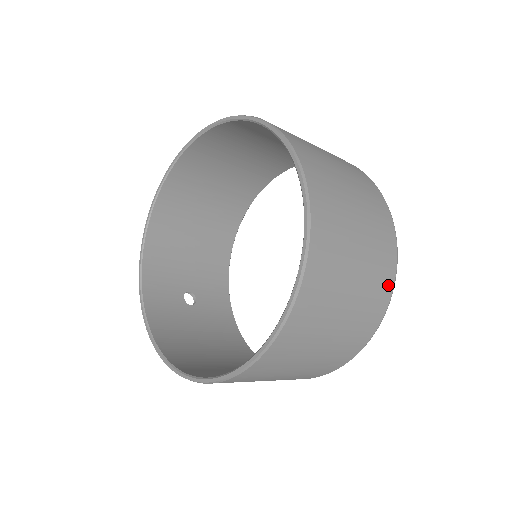
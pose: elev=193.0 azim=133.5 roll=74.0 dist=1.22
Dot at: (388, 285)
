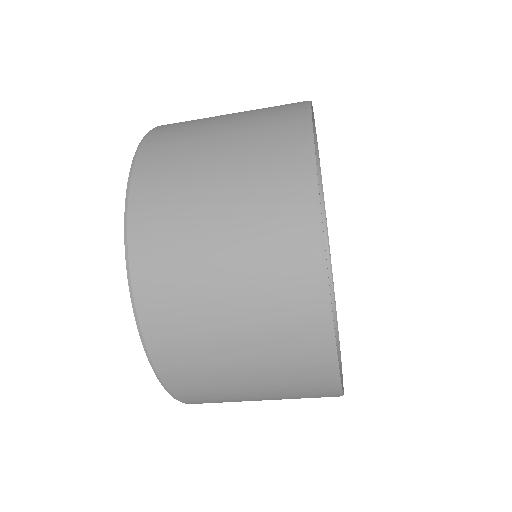
Dot at: (303, 235)
